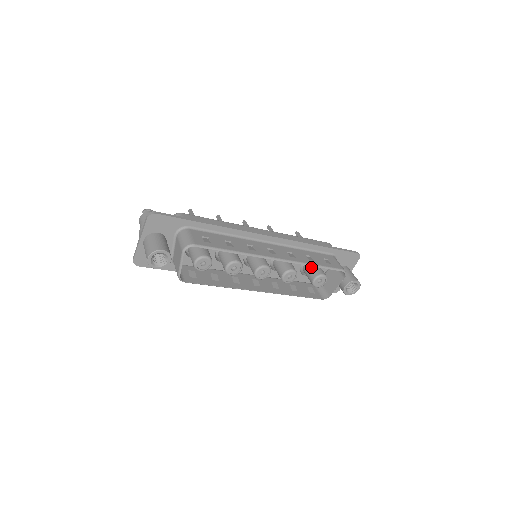
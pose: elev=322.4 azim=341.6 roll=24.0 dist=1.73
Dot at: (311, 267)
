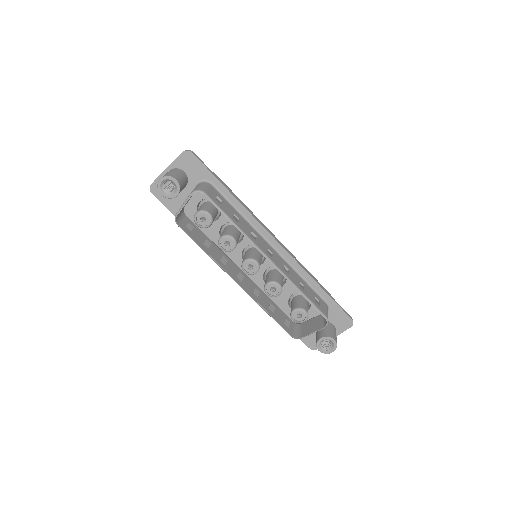
Dot at: (299, 299)
